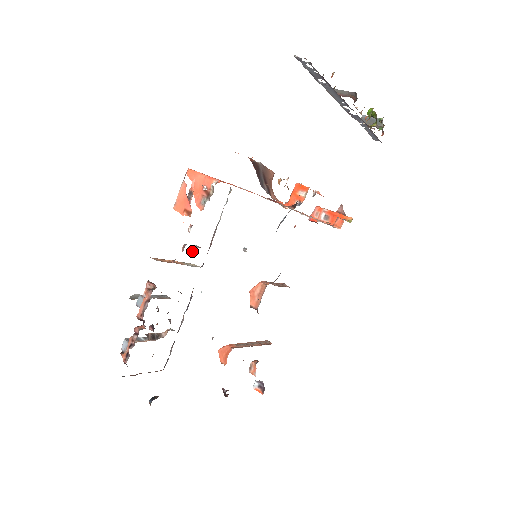
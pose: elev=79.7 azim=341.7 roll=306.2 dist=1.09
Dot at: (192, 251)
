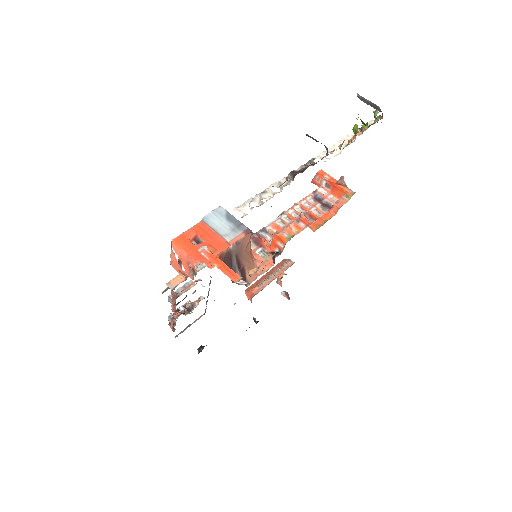
Dot at: occluded
